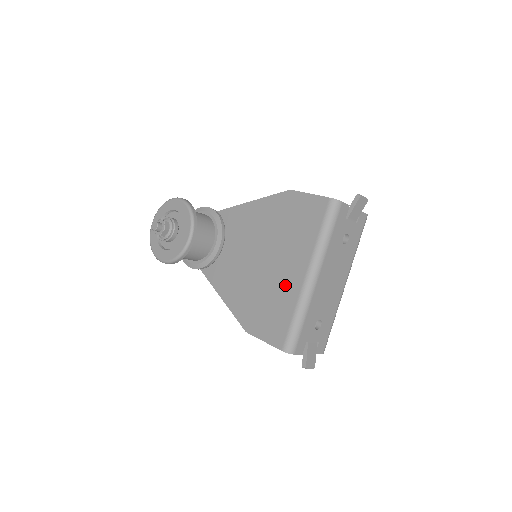
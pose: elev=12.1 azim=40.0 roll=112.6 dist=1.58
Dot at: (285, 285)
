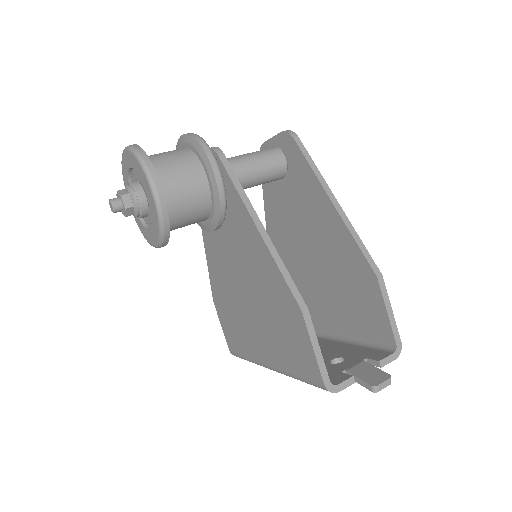
Dot at: (251, 339)
